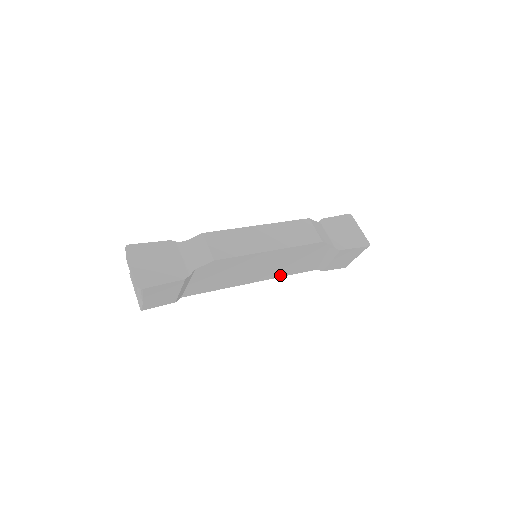
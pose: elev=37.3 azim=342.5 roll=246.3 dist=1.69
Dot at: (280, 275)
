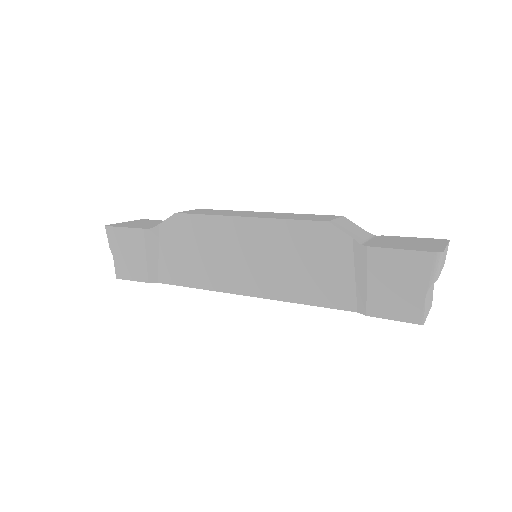
Dot at: (286, 296)
